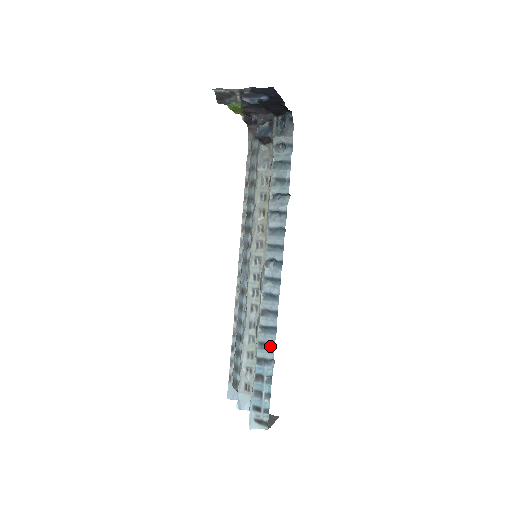
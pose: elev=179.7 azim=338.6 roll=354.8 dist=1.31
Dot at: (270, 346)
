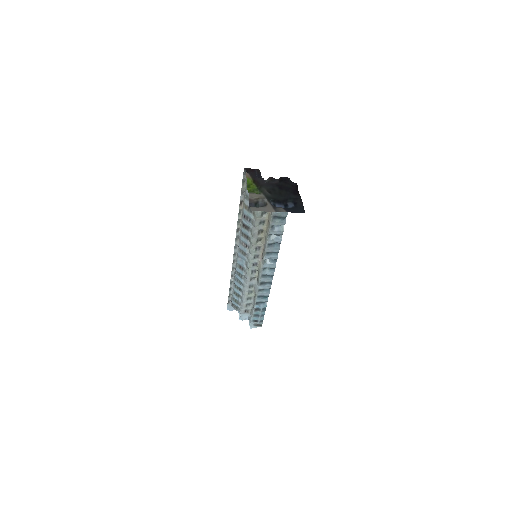
Dot at: (266, 297)
